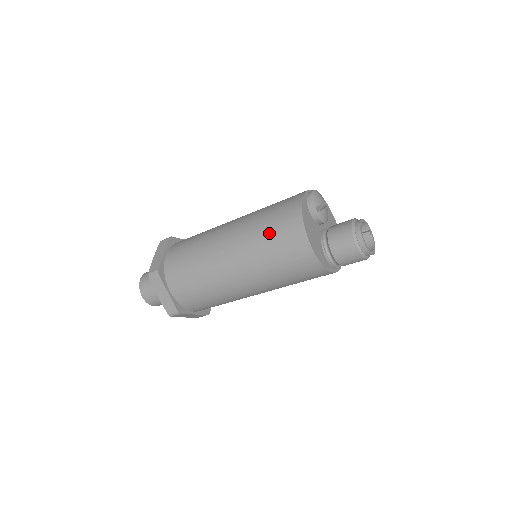
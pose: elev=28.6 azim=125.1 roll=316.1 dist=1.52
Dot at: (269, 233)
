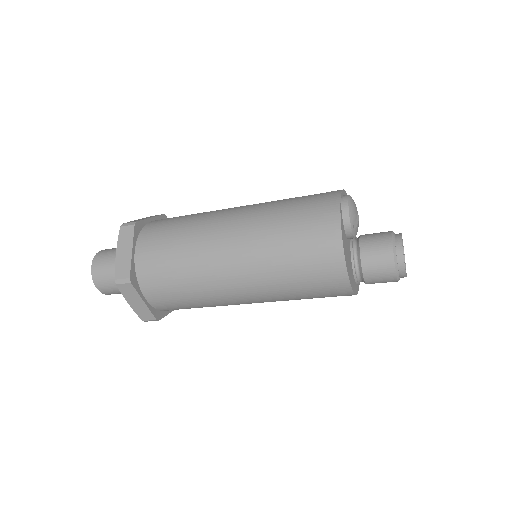
Dot at: (294, 257)
